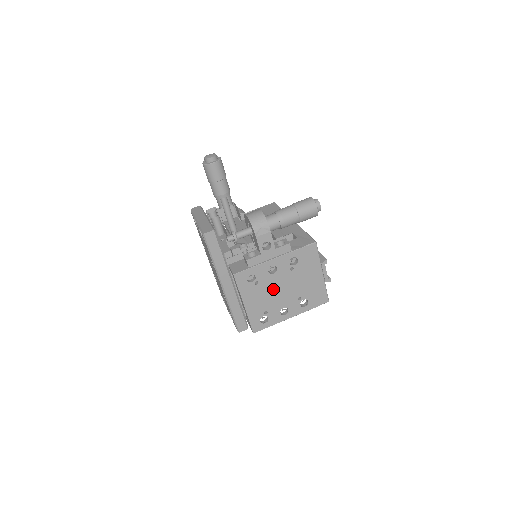
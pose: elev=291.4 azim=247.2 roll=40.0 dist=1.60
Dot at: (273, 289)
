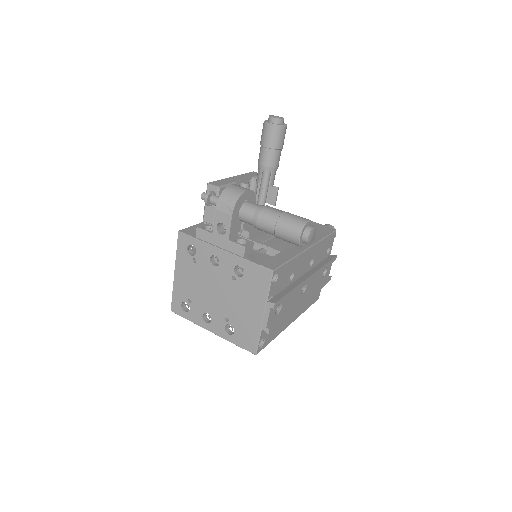
Dot at: (207, 282)
